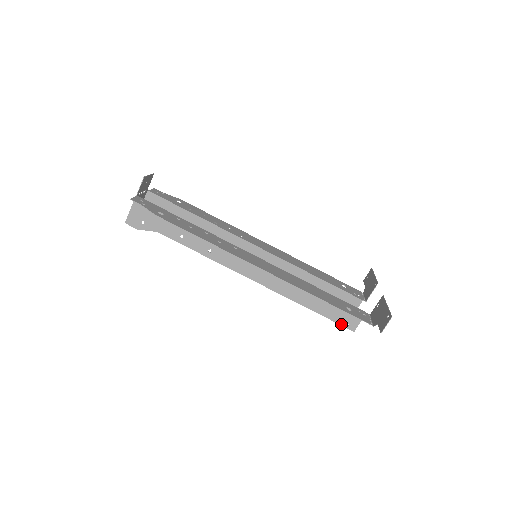
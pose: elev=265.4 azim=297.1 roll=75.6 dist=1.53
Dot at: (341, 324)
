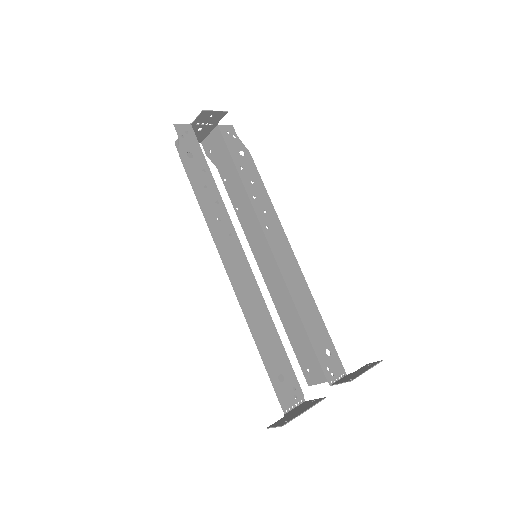
Dot at: occluded
